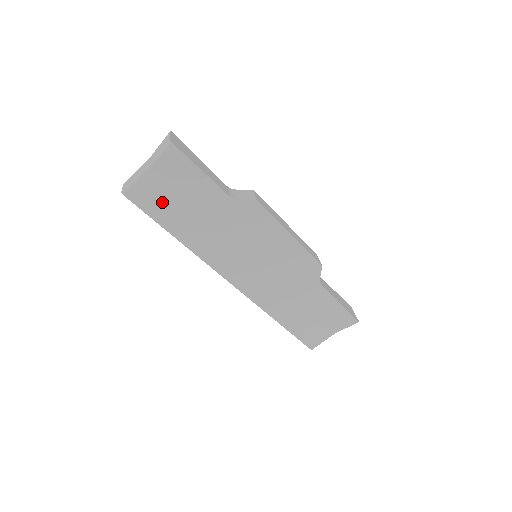
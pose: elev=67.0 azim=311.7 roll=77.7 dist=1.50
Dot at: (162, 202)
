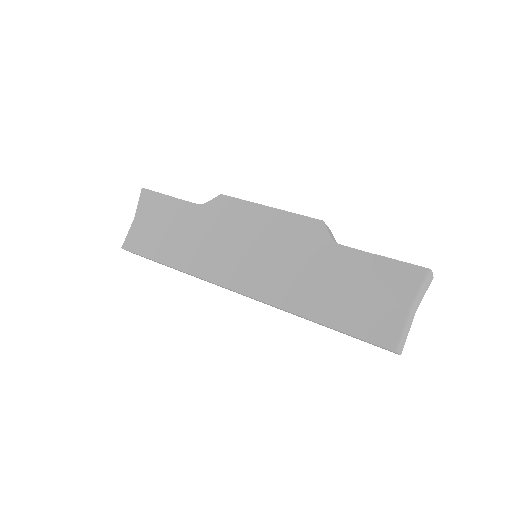
Dot at: (150, 239)
